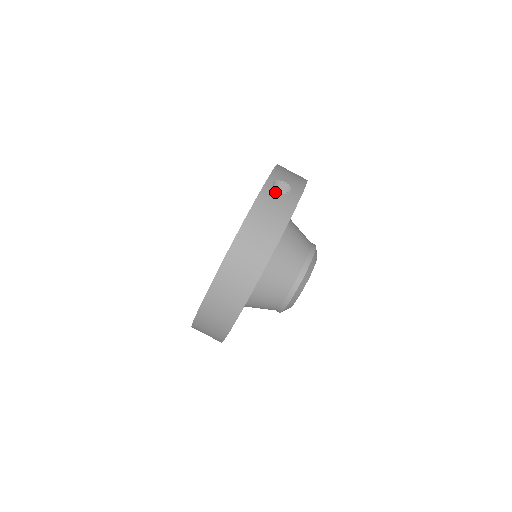
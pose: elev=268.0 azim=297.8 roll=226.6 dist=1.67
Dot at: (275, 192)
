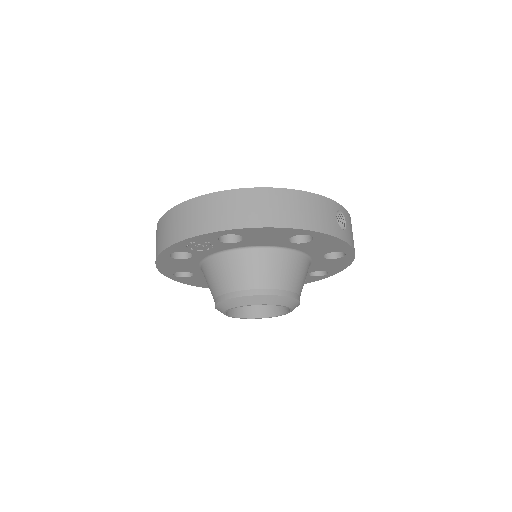
Dot at: (334, 213)
